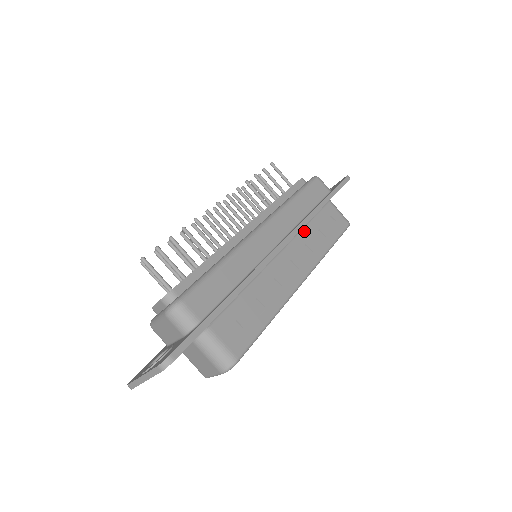
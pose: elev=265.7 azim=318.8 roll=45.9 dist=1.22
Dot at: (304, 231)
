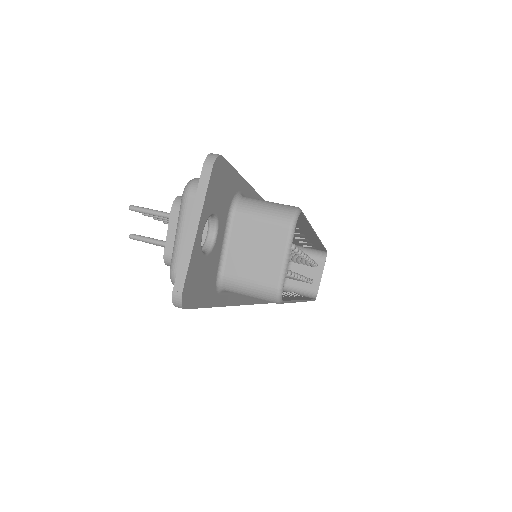
Dot at: occluded
